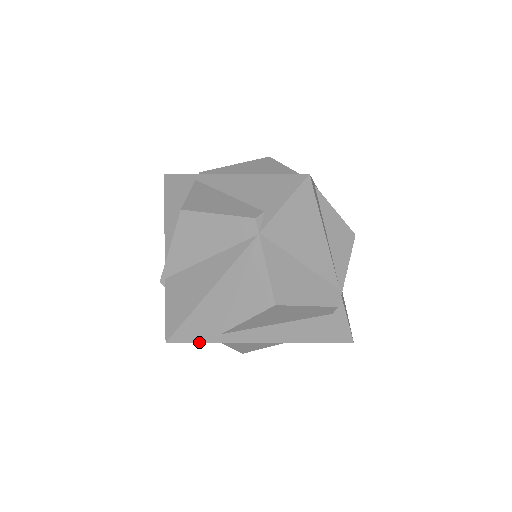
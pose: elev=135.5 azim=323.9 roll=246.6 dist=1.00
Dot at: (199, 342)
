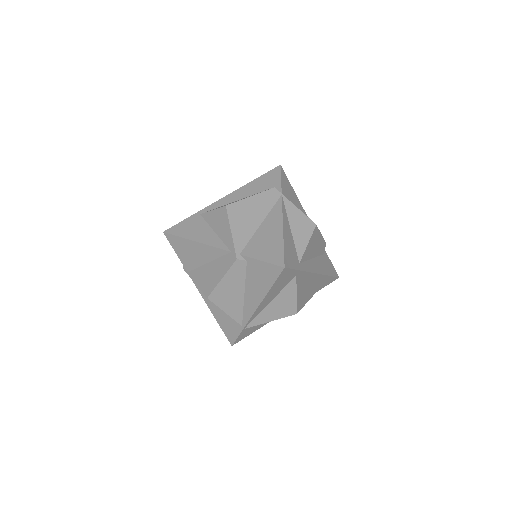
Dot at: (295, 269)
